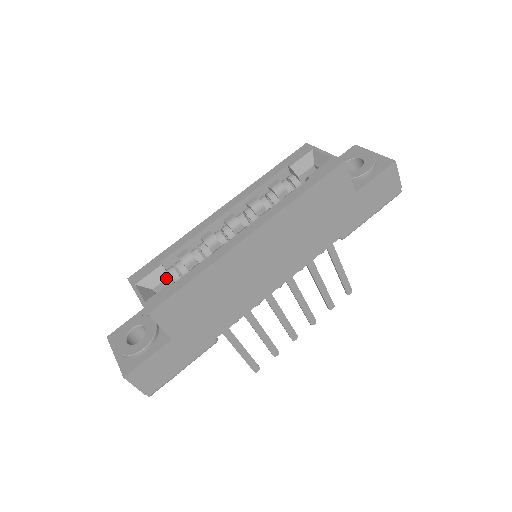
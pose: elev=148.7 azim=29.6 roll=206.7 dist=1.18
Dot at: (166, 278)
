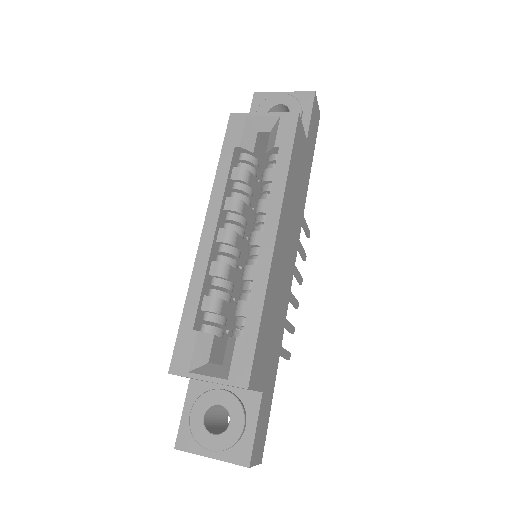
Dot at: (212, 341)
